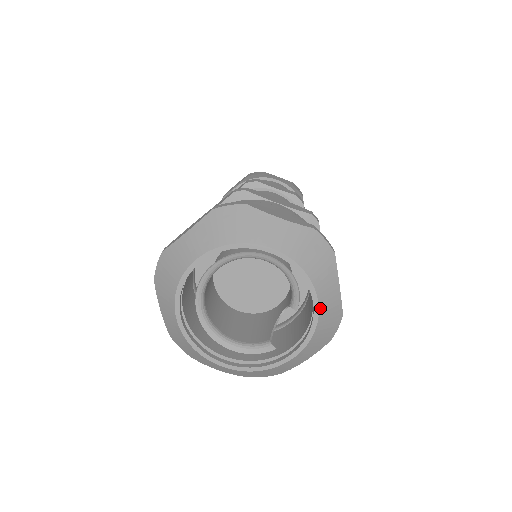
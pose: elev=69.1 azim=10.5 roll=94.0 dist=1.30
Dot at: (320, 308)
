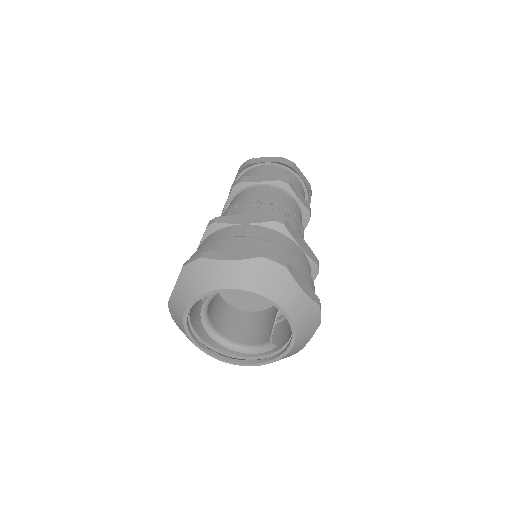
Dot at: (290, 314)
